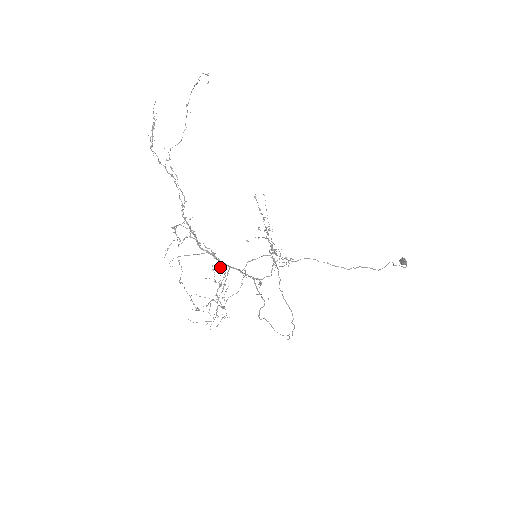
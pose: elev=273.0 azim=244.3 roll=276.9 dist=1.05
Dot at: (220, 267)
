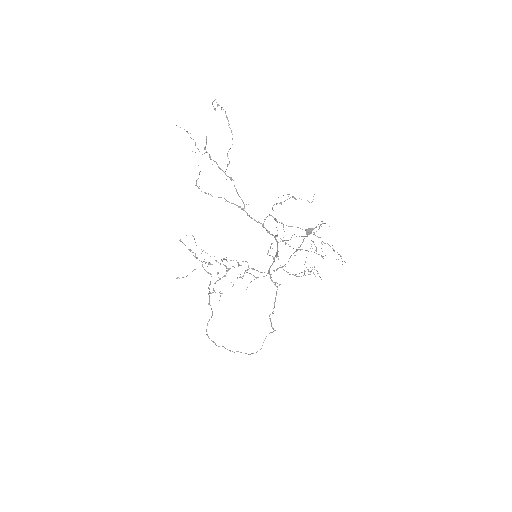
Dot at: (305, 230)
